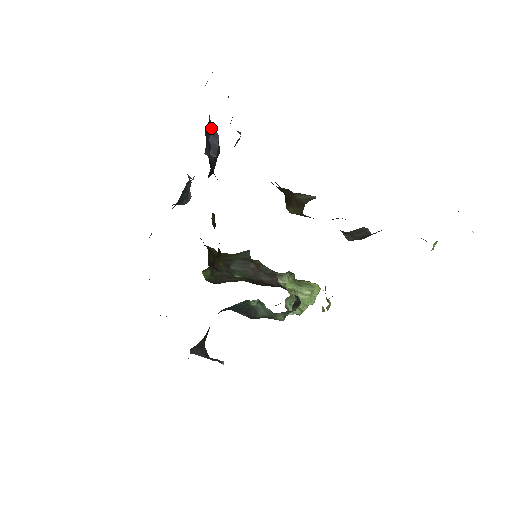
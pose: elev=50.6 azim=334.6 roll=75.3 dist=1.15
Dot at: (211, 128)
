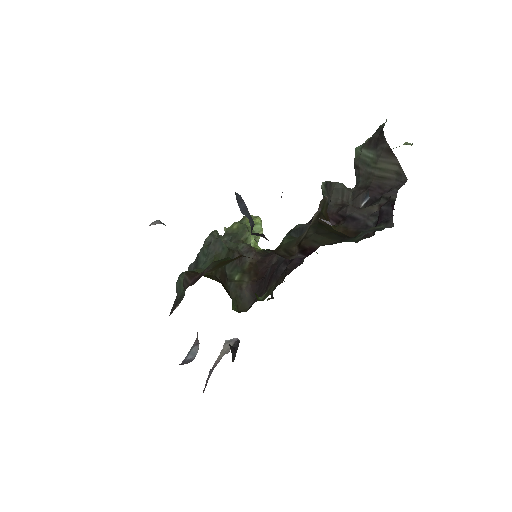
Dot at: occluded
